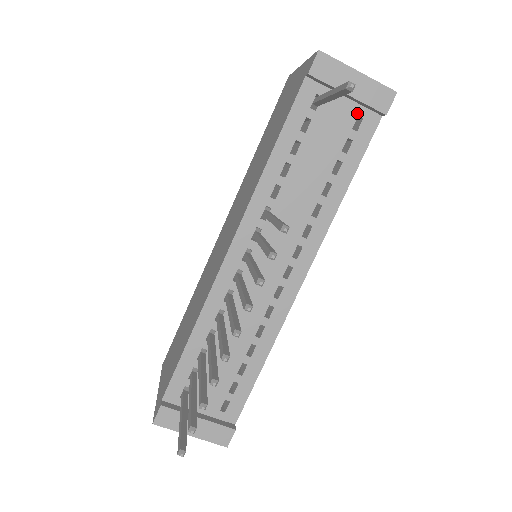
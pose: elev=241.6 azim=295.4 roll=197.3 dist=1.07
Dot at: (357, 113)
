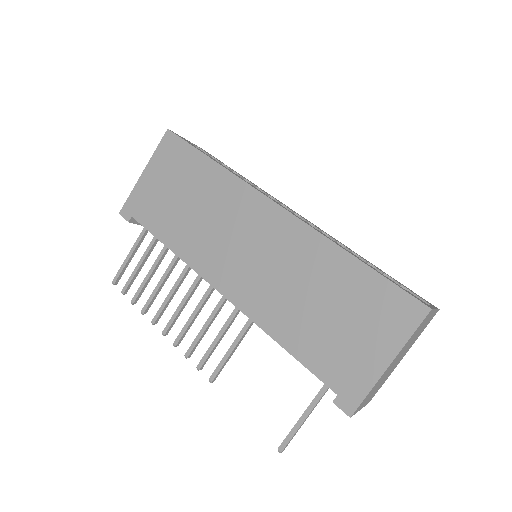
Dot at: occluded
